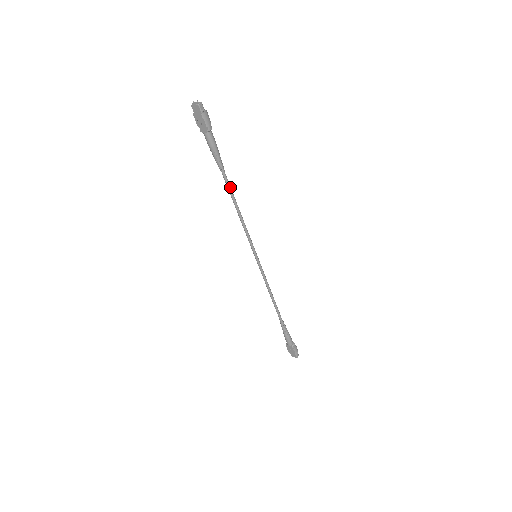
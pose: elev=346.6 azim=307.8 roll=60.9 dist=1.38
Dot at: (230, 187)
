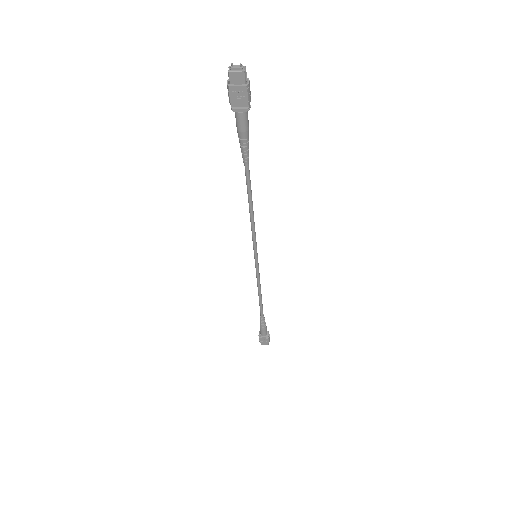
Dot at: (250, 181)
